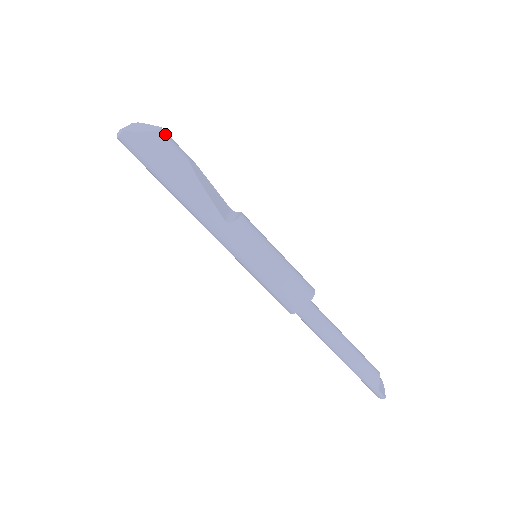
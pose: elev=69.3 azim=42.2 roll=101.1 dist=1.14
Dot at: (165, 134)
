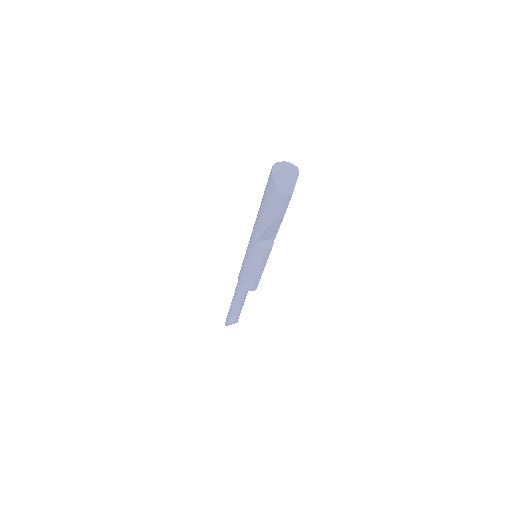
Dot at: (287, 198)
